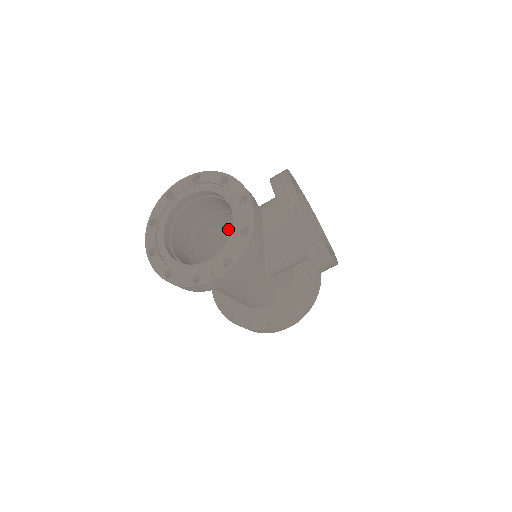
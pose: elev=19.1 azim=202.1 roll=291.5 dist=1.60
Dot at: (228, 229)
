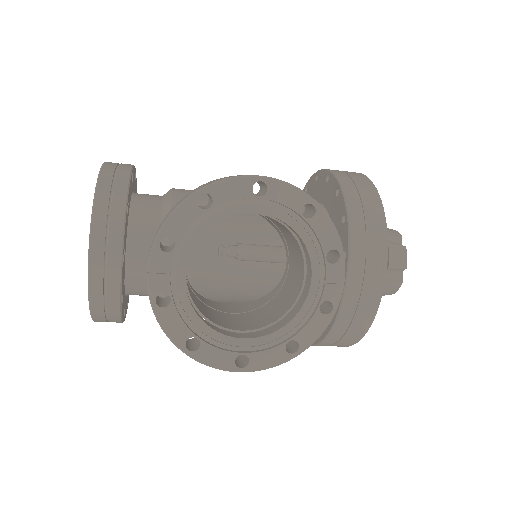
Dot at: occluded
